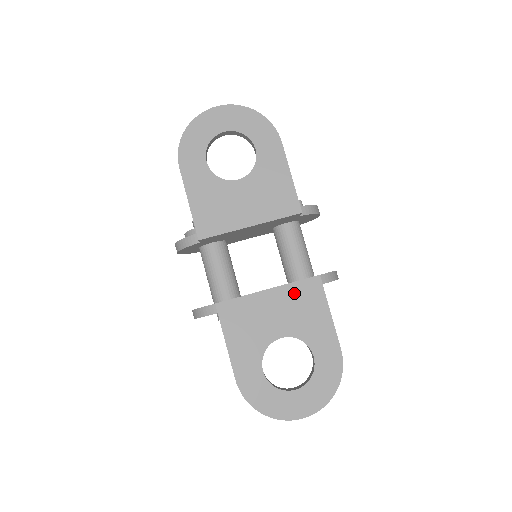
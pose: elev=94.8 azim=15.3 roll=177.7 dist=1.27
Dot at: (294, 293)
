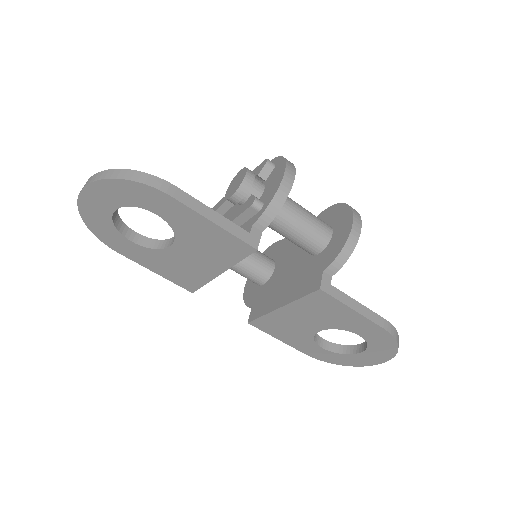
Dot at: (306, 305)
